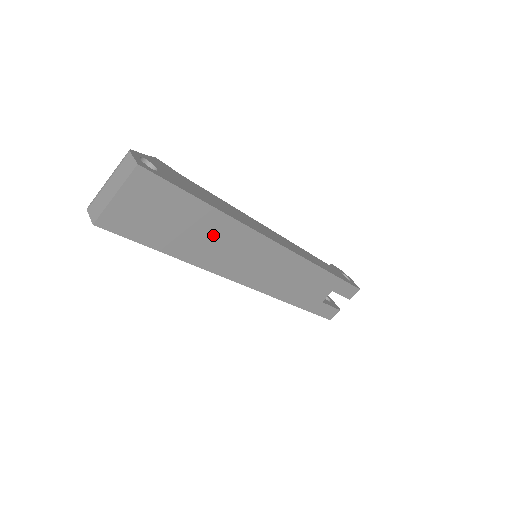
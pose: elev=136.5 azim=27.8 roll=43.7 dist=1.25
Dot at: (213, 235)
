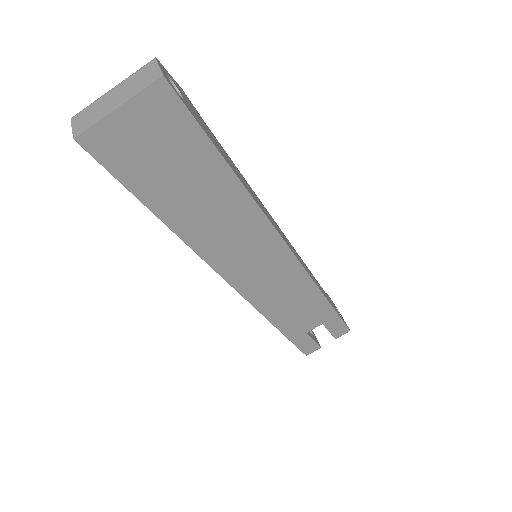
Dot at: (221, 211)
